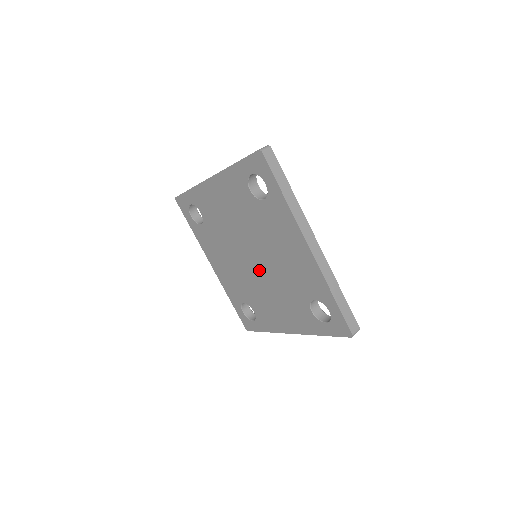
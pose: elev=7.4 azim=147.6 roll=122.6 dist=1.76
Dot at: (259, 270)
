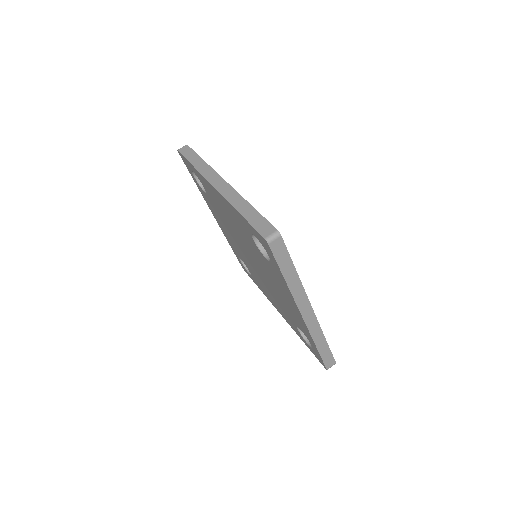
Dot at: (257, 269)
